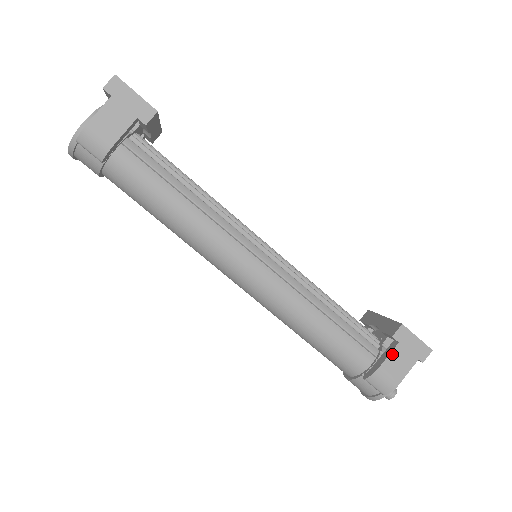
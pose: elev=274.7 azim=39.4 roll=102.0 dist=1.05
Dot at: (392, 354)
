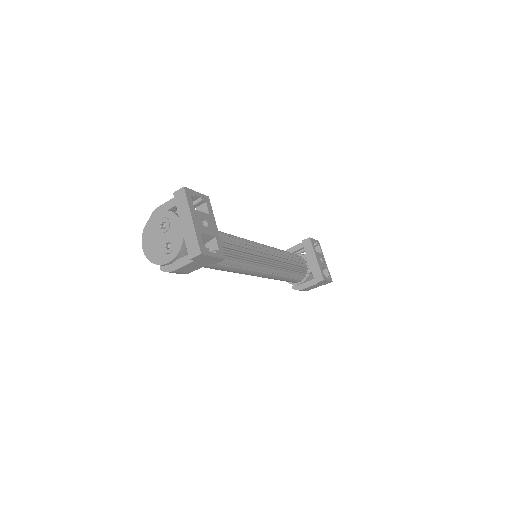
Dot at: (312, 286)
